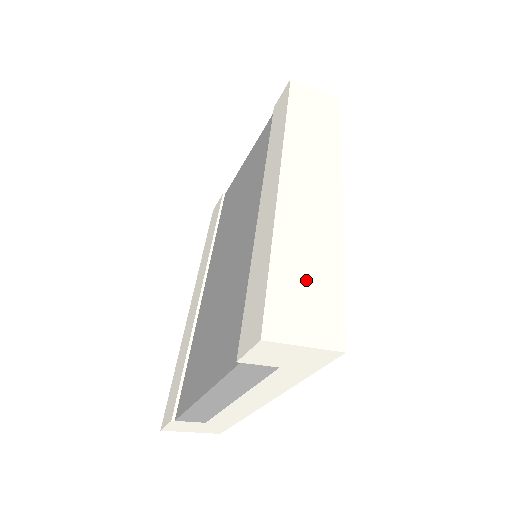
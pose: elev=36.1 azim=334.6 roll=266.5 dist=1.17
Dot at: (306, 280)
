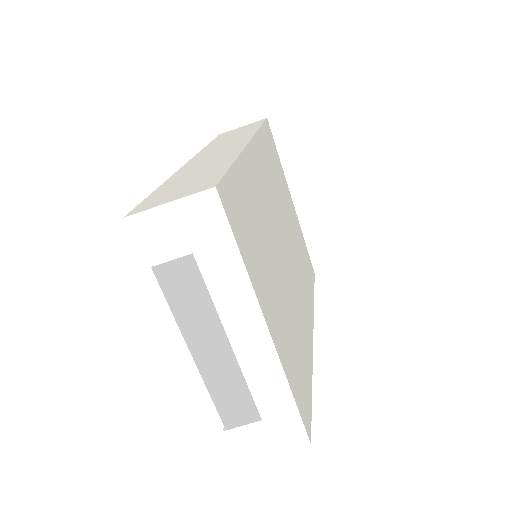
Dot at: (188, 181)
